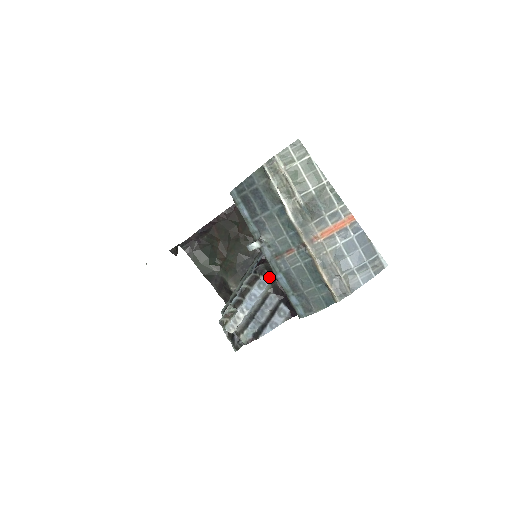
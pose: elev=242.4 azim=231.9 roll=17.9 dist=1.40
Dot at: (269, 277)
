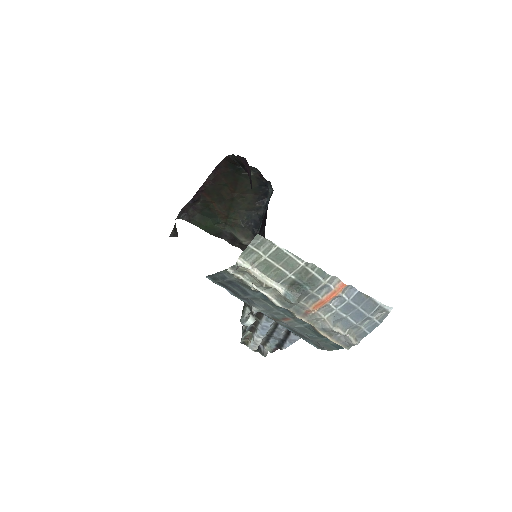
Dot at: occluded
